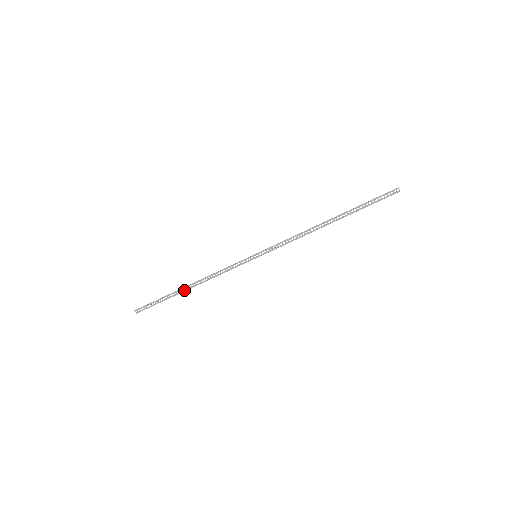
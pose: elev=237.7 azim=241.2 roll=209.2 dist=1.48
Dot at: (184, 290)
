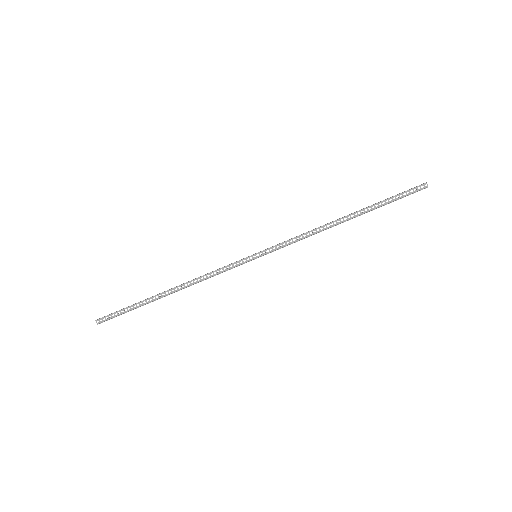
Dot at: (162, 296)
